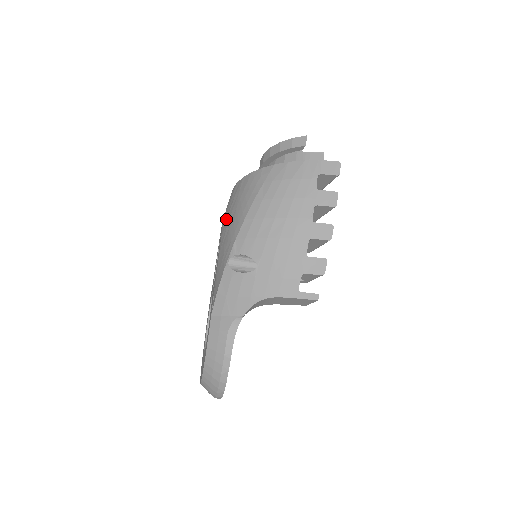
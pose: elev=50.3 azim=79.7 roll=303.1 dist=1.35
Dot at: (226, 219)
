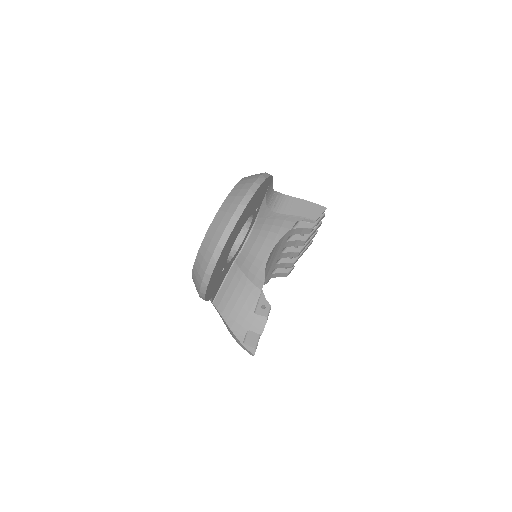
Dot at: occluded
